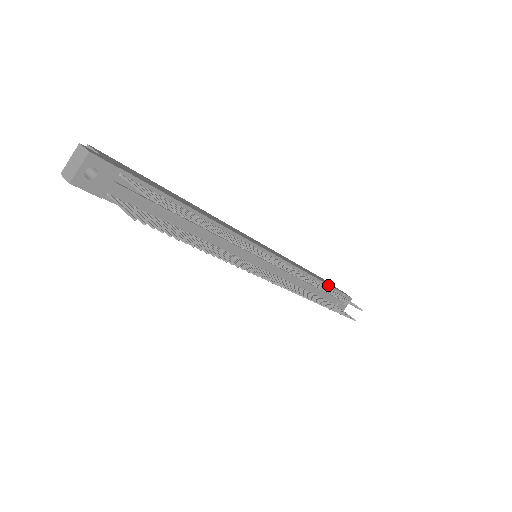
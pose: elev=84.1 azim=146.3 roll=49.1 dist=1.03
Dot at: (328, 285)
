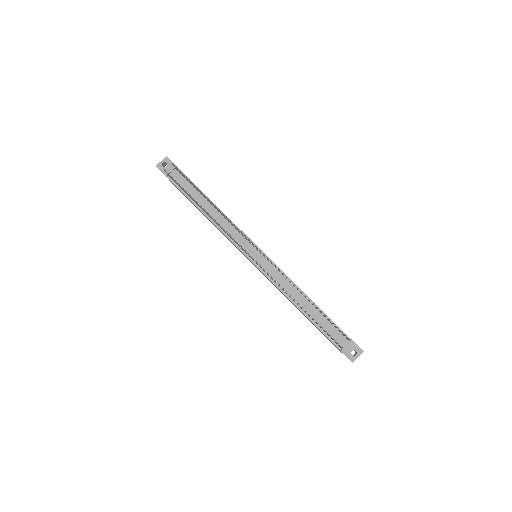
Dot at: (327, 316)
